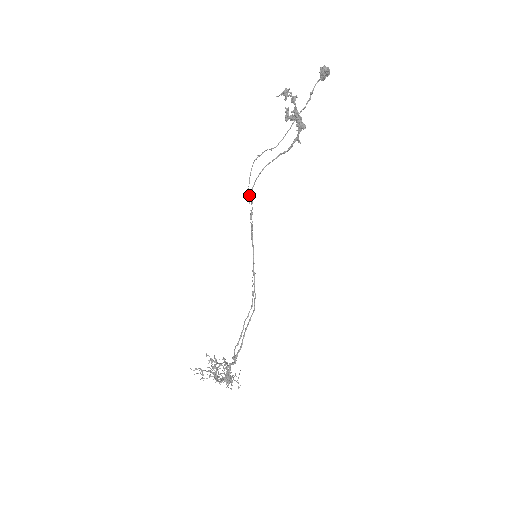
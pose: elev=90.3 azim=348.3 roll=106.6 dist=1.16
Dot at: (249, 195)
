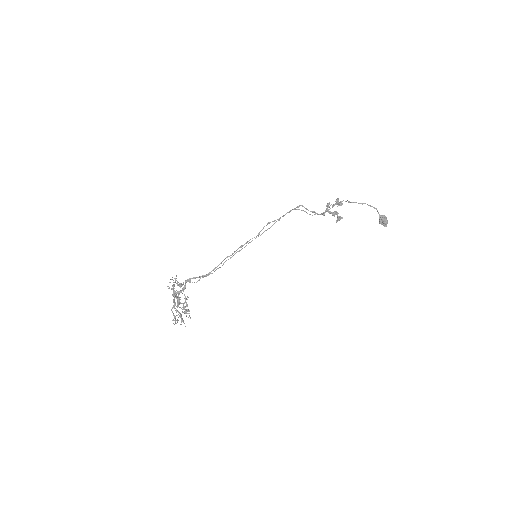
Dot at: (278, 220)
